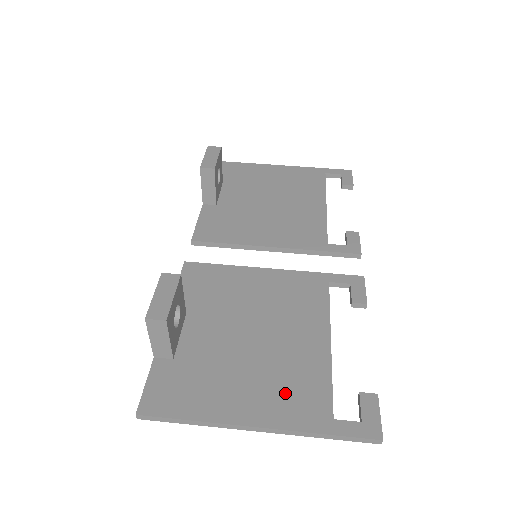
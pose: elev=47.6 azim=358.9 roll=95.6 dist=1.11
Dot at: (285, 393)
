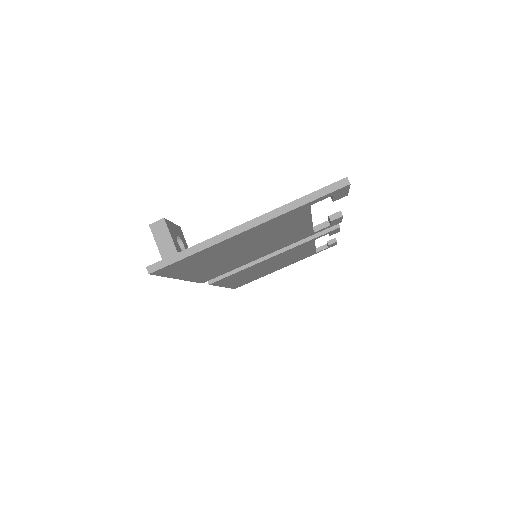
Dot at: occluded
